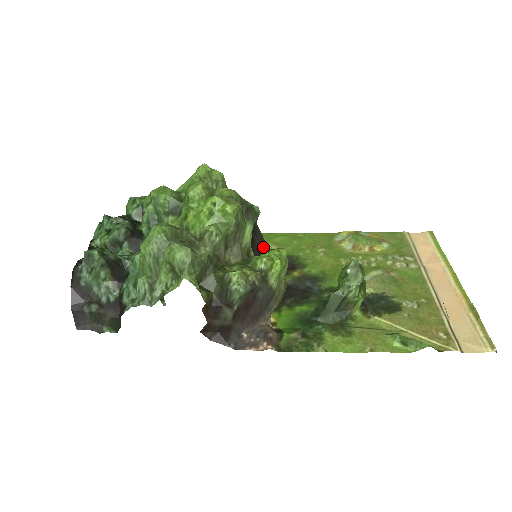
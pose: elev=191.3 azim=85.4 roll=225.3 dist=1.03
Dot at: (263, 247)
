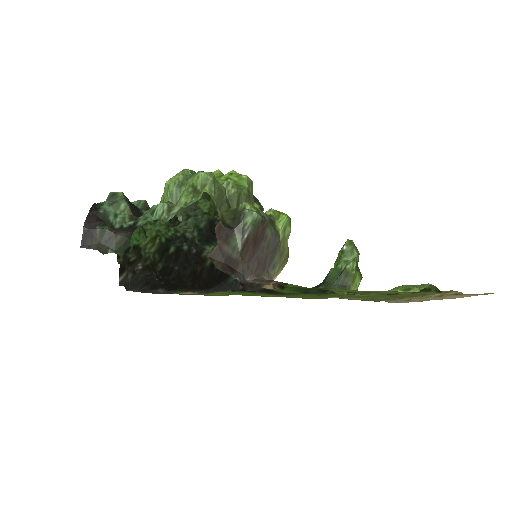
Dot at: occluded
